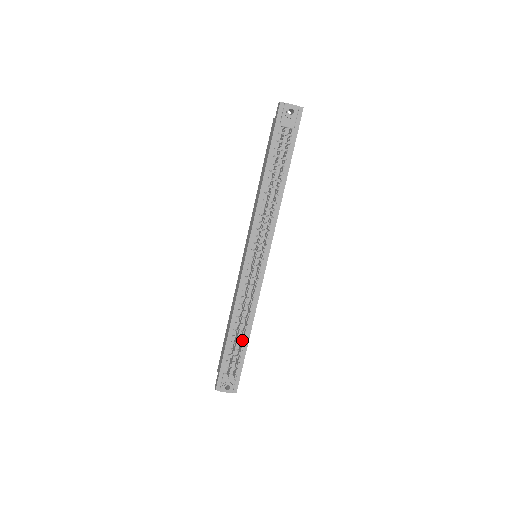
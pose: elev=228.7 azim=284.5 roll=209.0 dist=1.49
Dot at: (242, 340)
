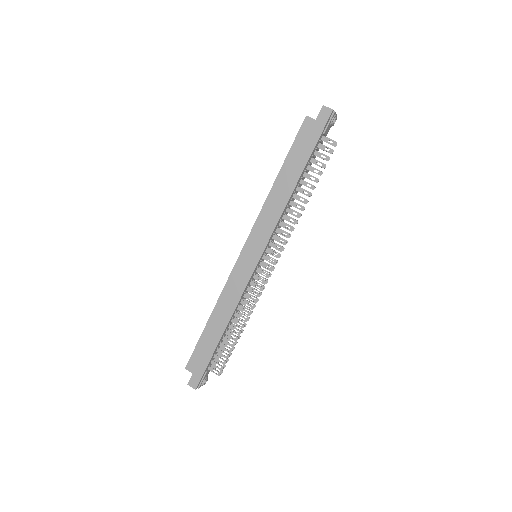
Dot at: (226, 335)
